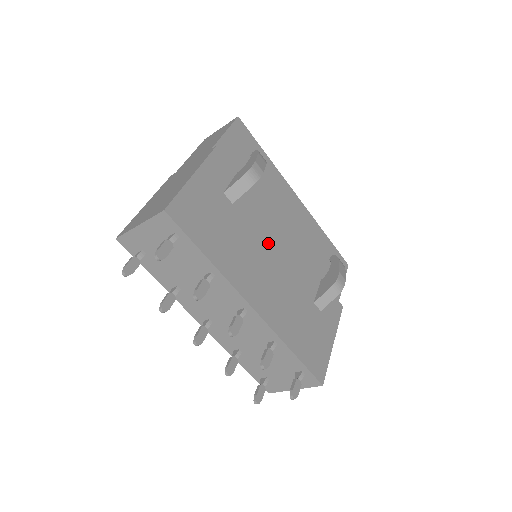
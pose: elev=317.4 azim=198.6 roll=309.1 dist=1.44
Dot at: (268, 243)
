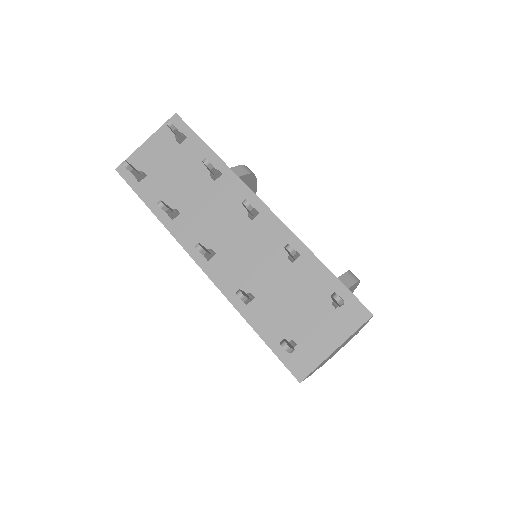
Dot at: occluded
